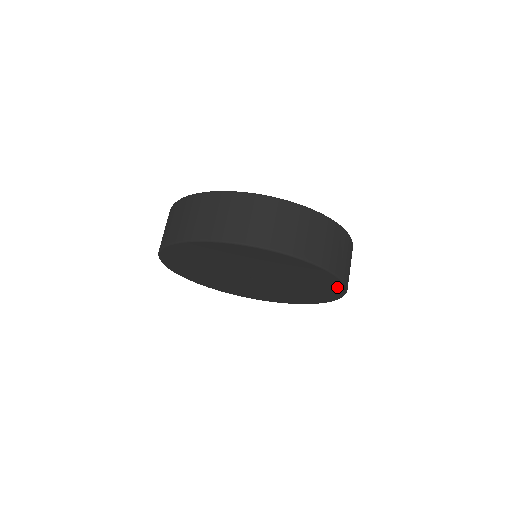
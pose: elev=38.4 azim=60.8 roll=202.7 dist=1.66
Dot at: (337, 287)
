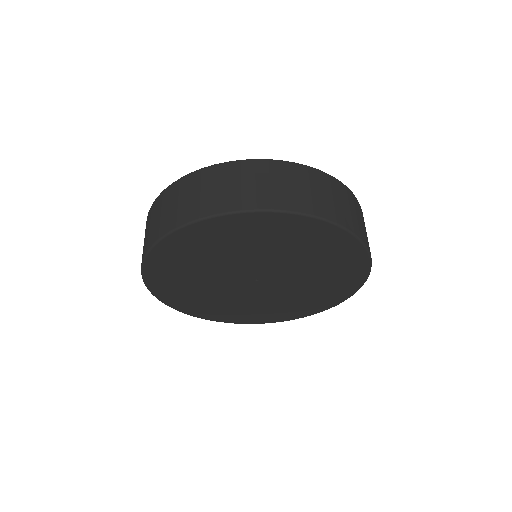
Dot at: (354, 249)
